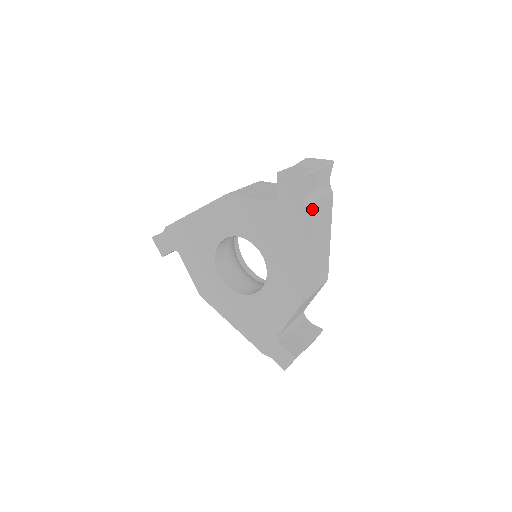
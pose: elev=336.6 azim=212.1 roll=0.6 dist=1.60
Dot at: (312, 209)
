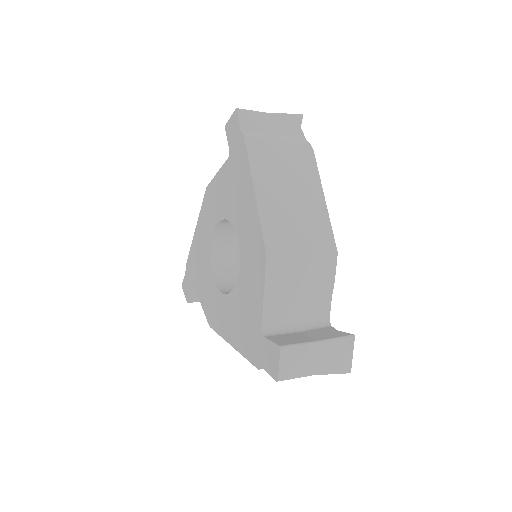
Dot at: (263, 145)
